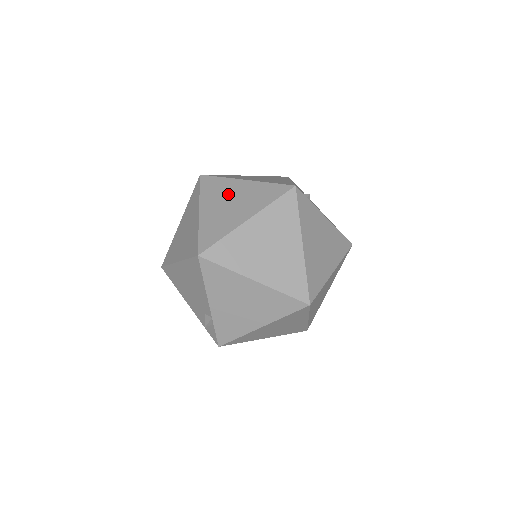
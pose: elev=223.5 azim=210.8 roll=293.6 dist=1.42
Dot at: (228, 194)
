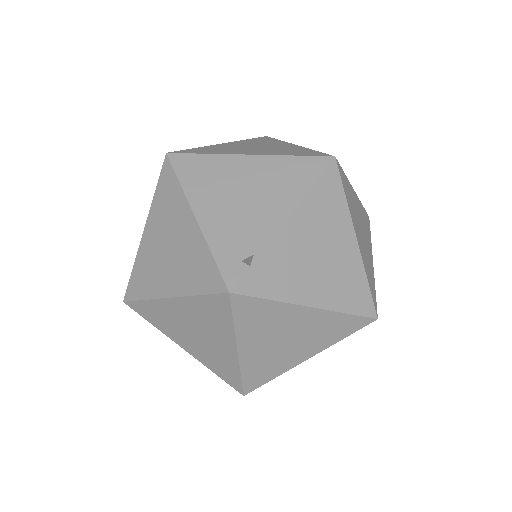
Dot at: (179, 323)
